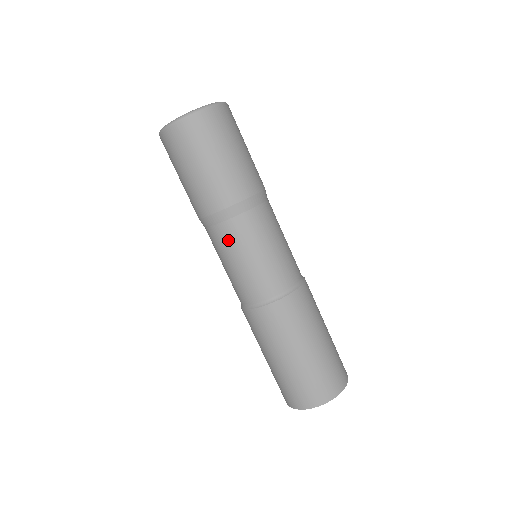
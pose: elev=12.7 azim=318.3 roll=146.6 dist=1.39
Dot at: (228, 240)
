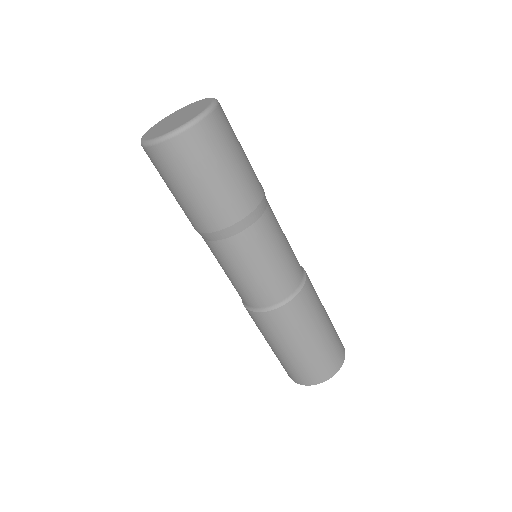
Dot at: (241, 252)
